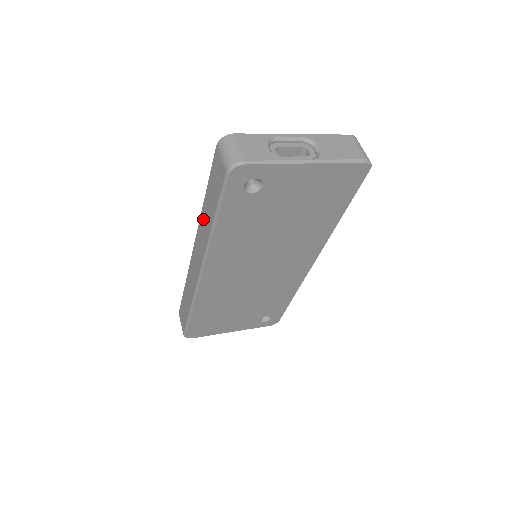
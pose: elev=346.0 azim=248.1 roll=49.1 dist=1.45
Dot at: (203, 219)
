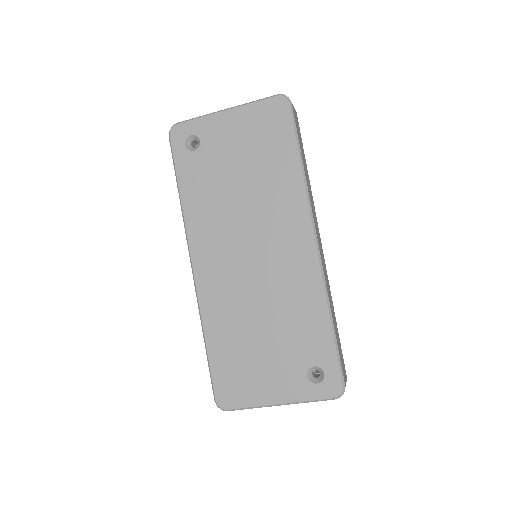
Dot at: occluded
